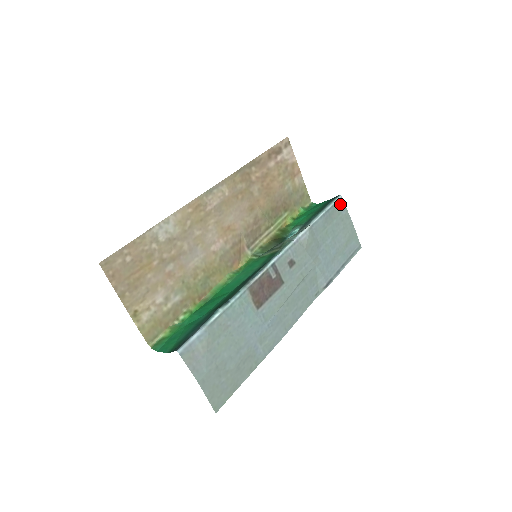
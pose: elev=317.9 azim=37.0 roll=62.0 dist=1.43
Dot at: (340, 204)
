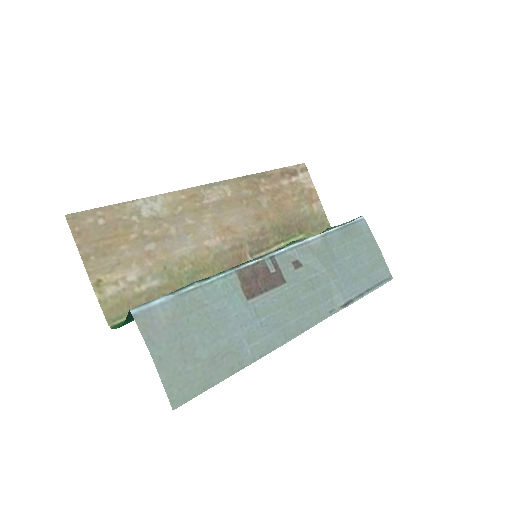
Dot at: (362, 224)
